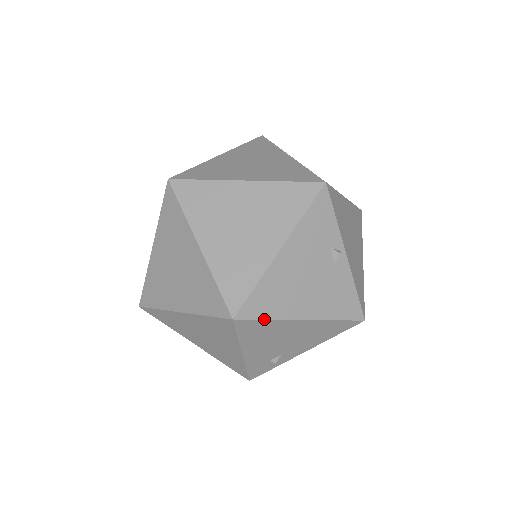
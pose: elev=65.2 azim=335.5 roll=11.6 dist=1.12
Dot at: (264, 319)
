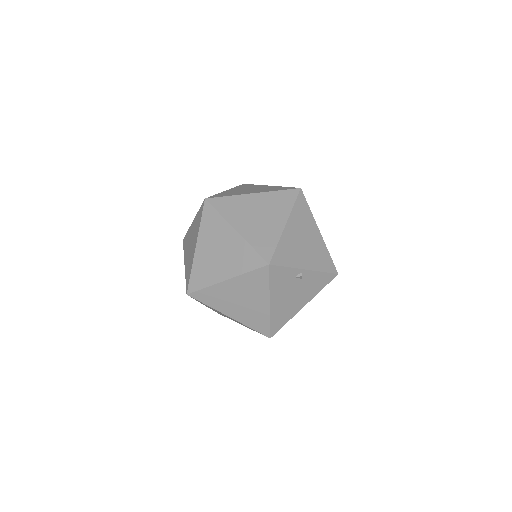
Dot at: occluded
